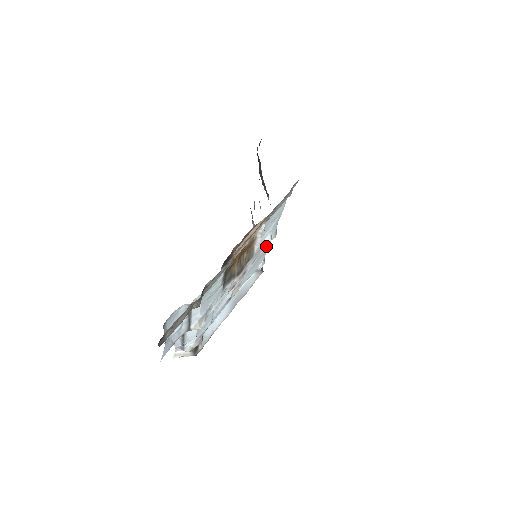
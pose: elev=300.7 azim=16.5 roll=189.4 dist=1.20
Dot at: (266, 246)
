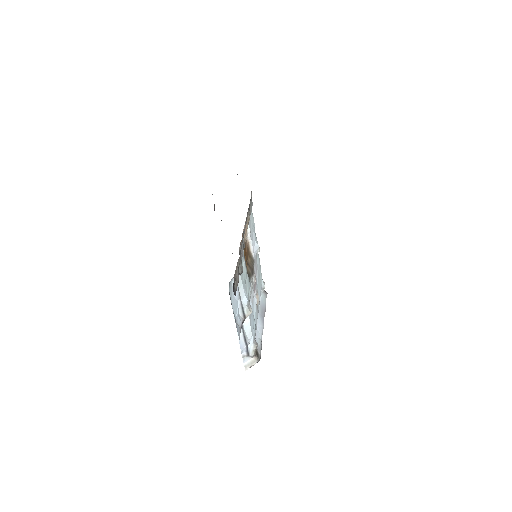
Dot at: (258, 260)
